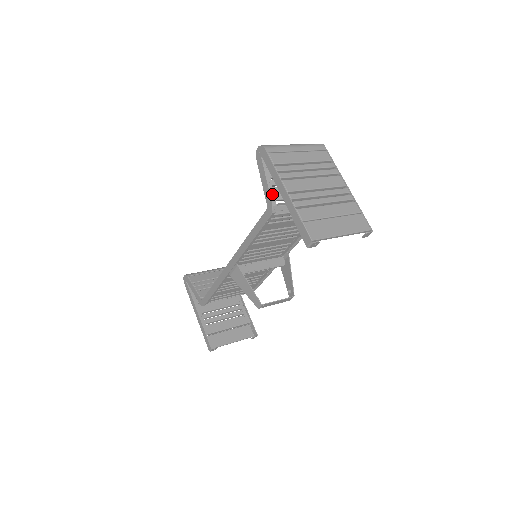
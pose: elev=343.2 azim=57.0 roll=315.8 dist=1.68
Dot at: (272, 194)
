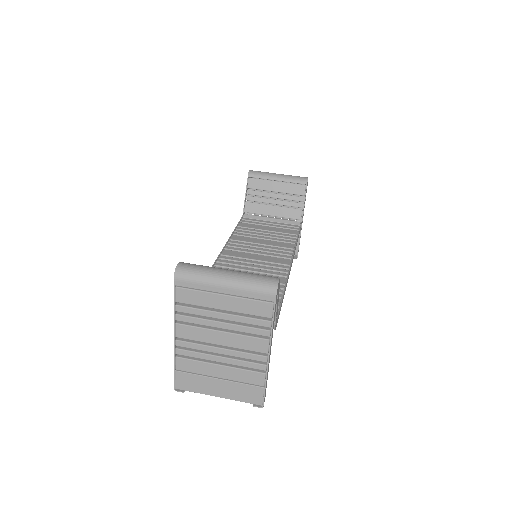
Dot at: occluded
